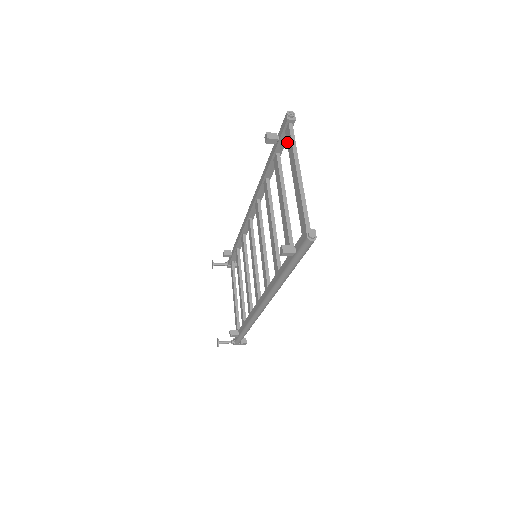
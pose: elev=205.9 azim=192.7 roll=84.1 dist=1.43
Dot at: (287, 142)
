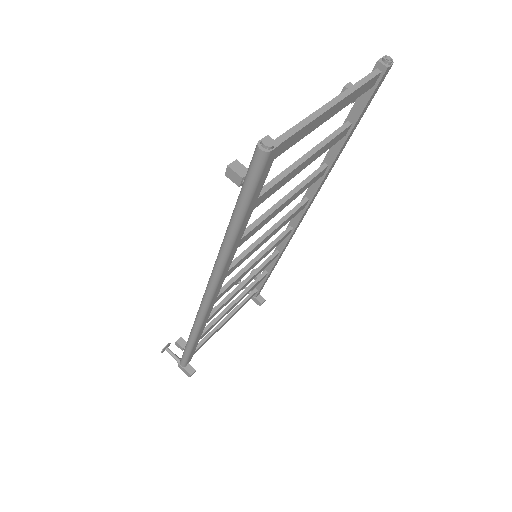
Dot at: occluded
